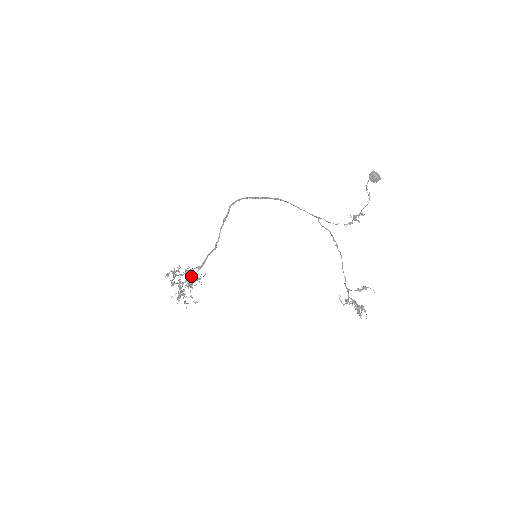
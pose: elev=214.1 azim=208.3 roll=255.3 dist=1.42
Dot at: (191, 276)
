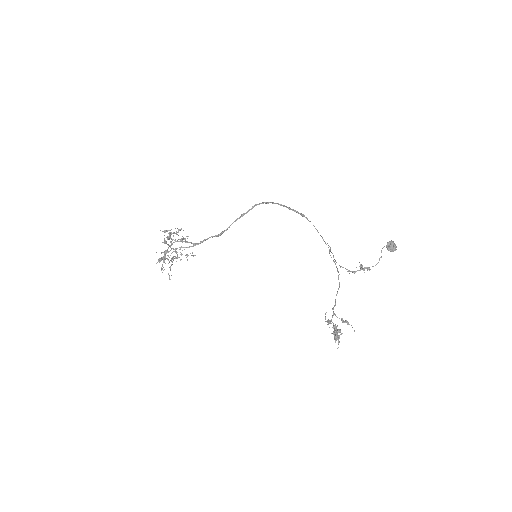
Dot at: (183, 247)
